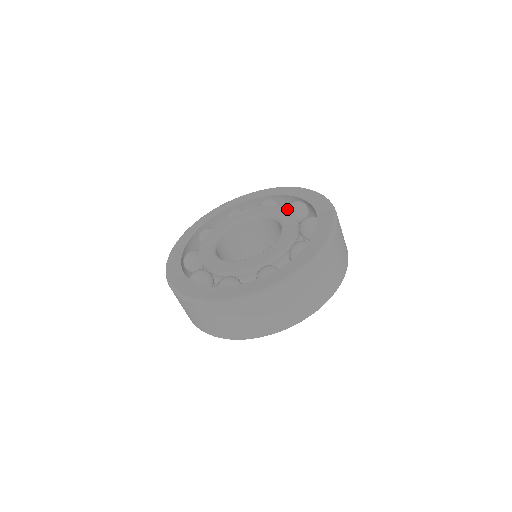
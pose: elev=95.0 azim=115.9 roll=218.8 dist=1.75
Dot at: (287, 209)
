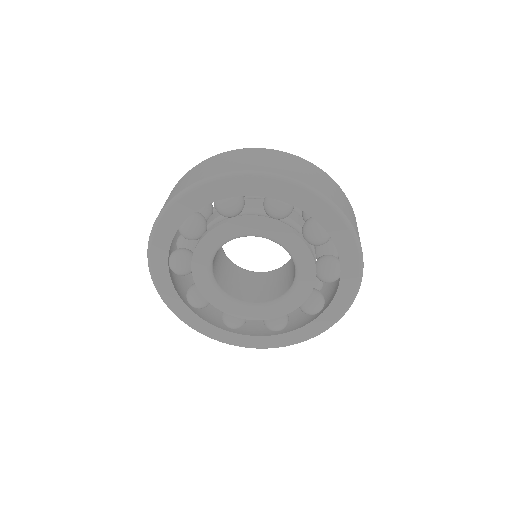
Dot at: (307, 248)
